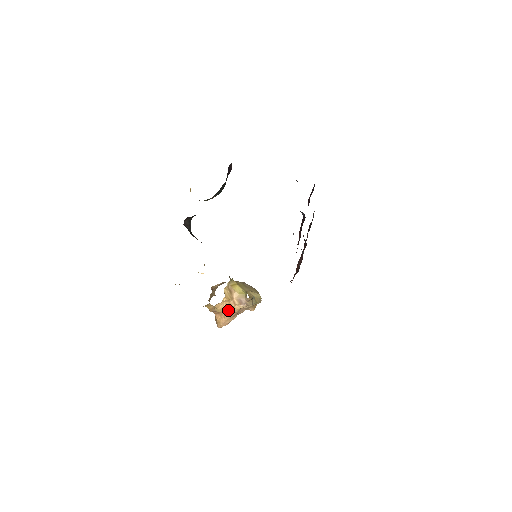
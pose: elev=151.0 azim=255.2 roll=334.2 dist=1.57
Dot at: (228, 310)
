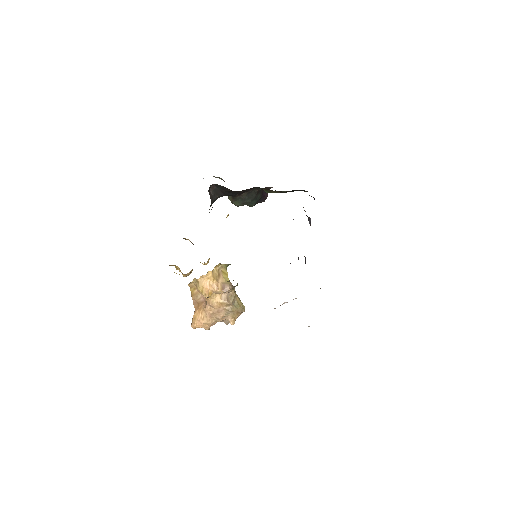
Dot at: (208, 292)
